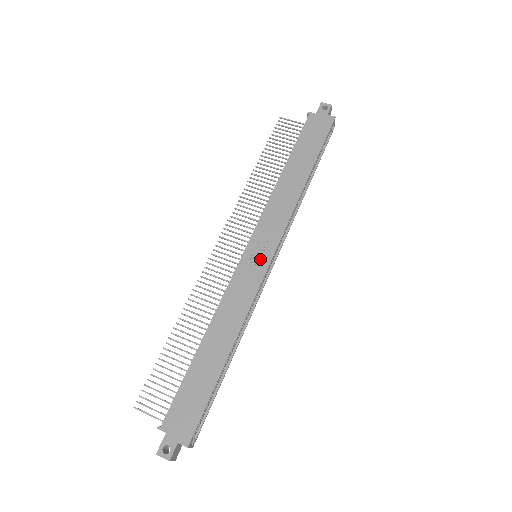
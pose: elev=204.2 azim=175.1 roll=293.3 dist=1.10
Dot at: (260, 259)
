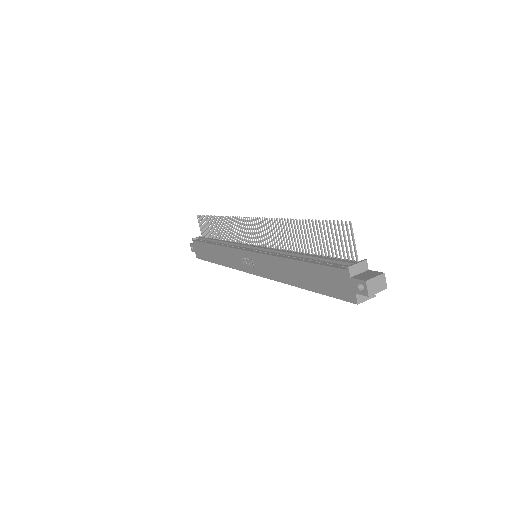
Dot at: (248, 264)
